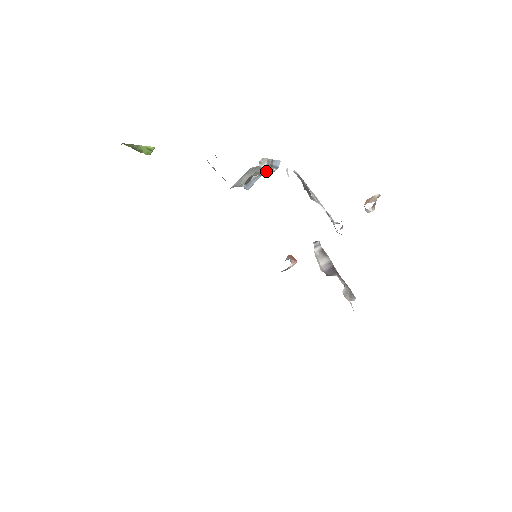
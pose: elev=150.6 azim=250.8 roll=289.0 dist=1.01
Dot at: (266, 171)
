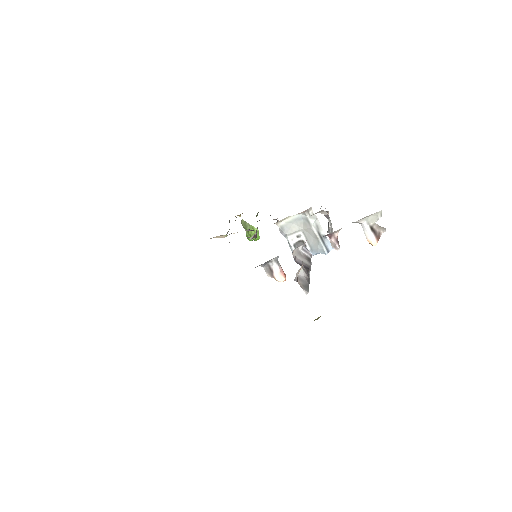
Dot at: (315, 241)
